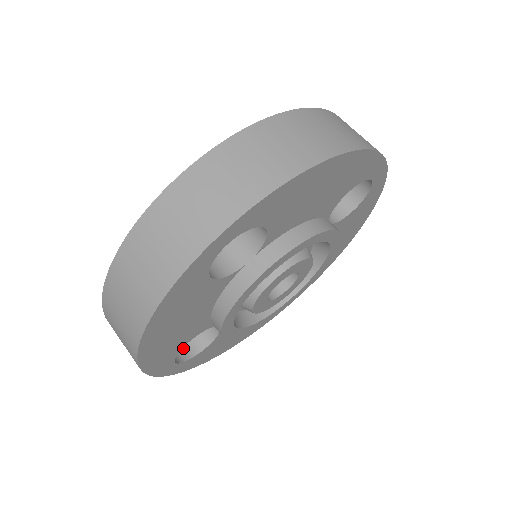
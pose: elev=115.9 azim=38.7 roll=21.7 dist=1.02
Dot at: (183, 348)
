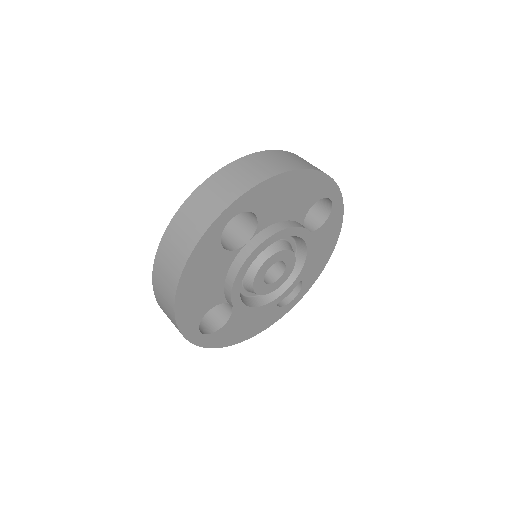
Dot at: (206, 327)
